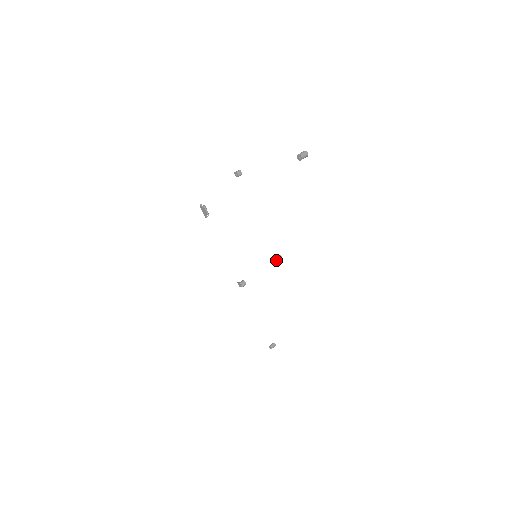
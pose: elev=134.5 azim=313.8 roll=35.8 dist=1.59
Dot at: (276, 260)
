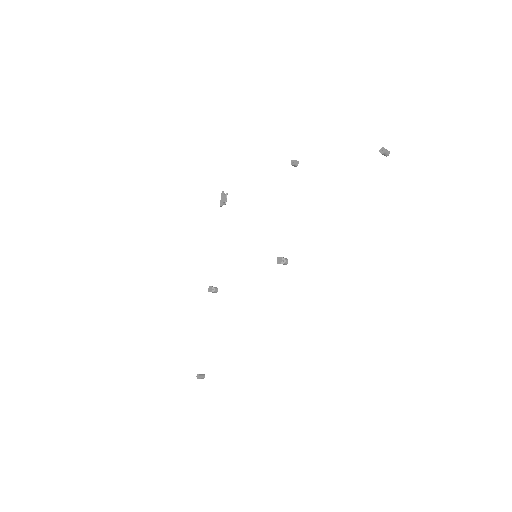
Dot at: (282, 260)
